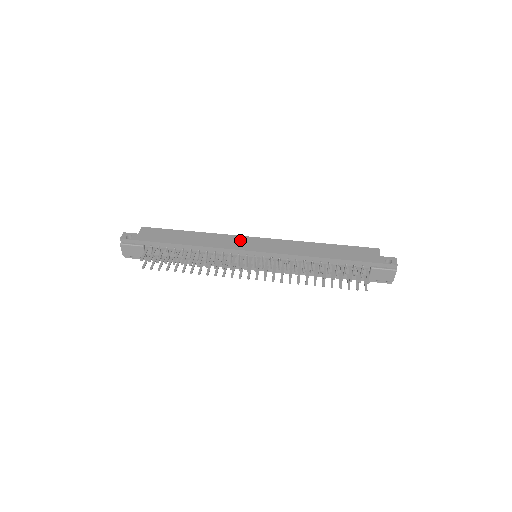
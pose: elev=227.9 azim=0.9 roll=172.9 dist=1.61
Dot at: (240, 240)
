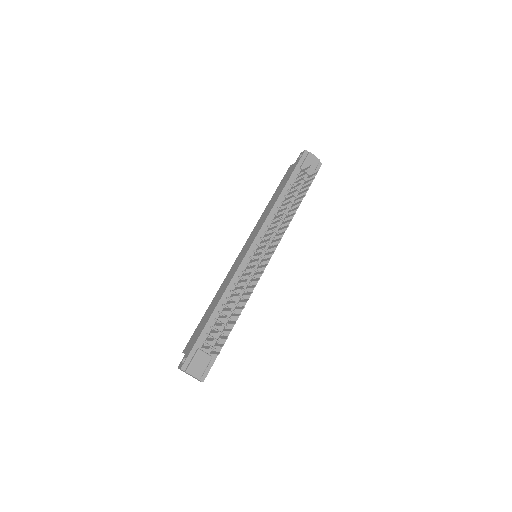
Dot at: (236, 263)
